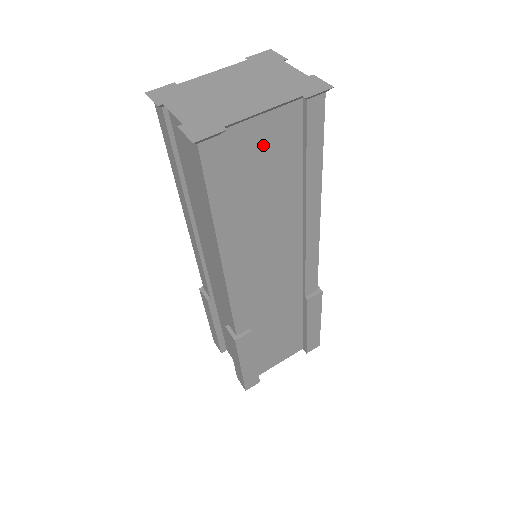
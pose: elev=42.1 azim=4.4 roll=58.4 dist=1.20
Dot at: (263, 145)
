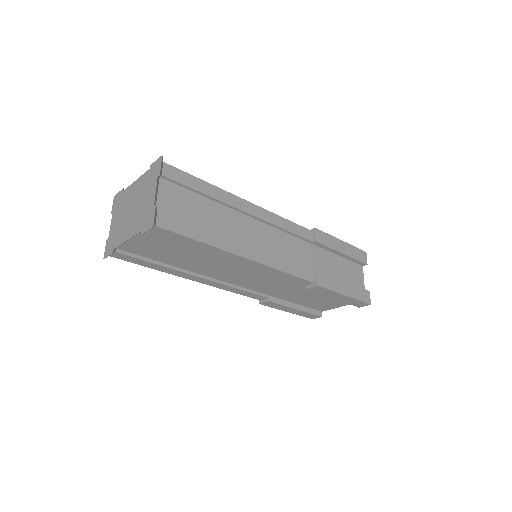
Dot at: (152, 245)
